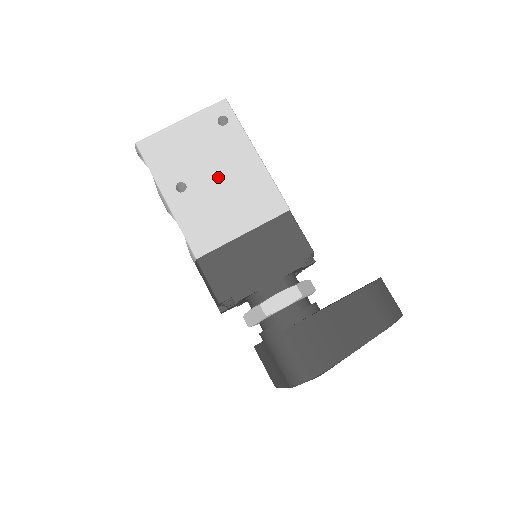
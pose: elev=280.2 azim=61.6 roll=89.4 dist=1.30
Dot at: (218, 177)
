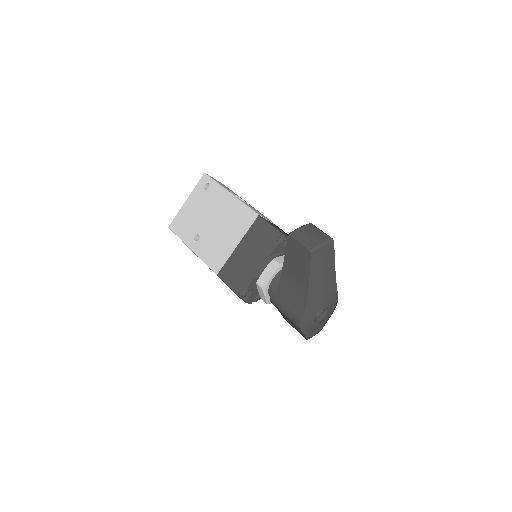
Dot at: (214, 220)
